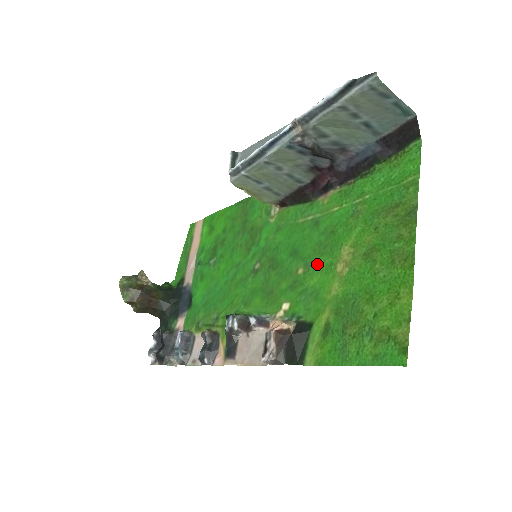
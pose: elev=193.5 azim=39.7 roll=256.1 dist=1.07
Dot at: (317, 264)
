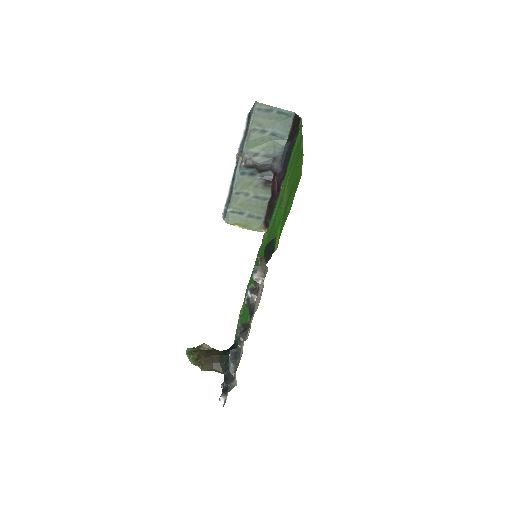
Dot at: (278, 215)
